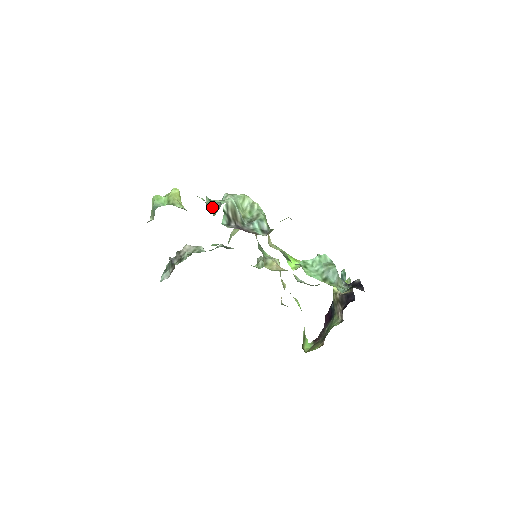
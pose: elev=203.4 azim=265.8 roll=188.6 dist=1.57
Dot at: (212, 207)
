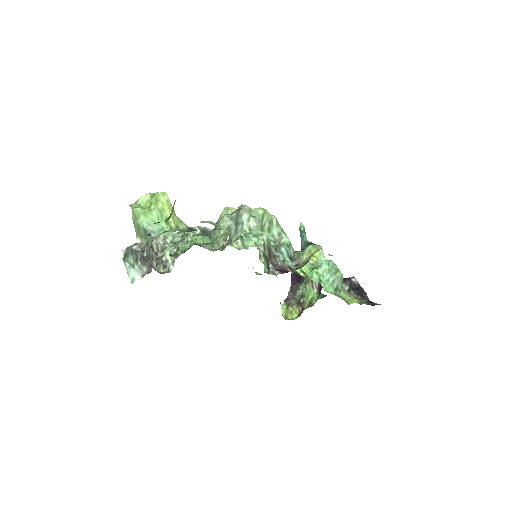
Dot at: (226, 227)
